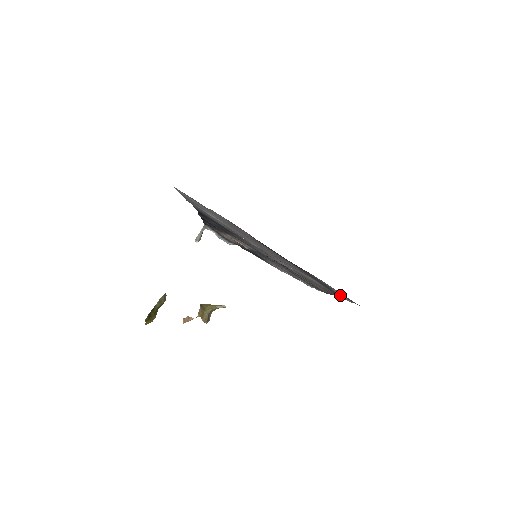
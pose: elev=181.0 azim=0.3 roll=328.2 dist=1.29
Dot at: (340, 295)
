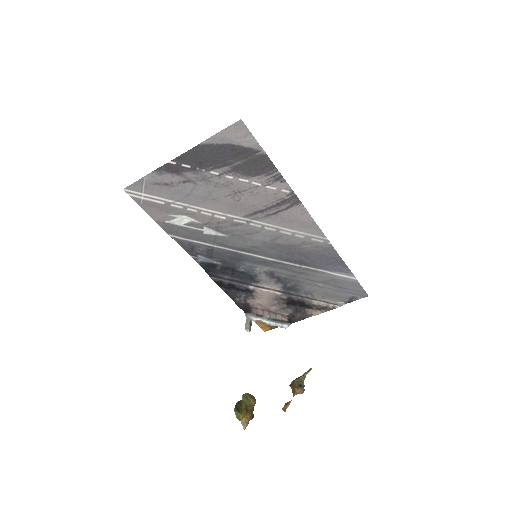
Dot at: (244, 143)
